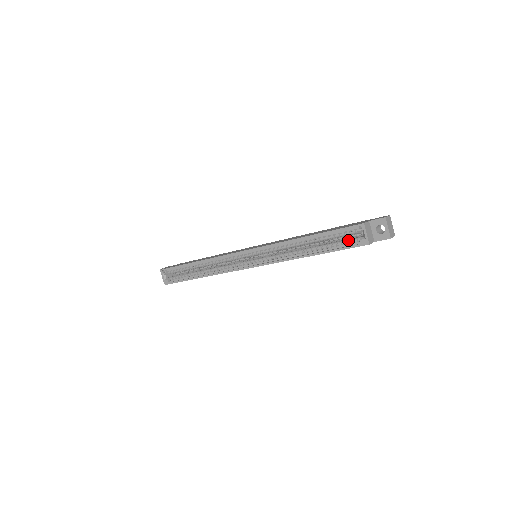
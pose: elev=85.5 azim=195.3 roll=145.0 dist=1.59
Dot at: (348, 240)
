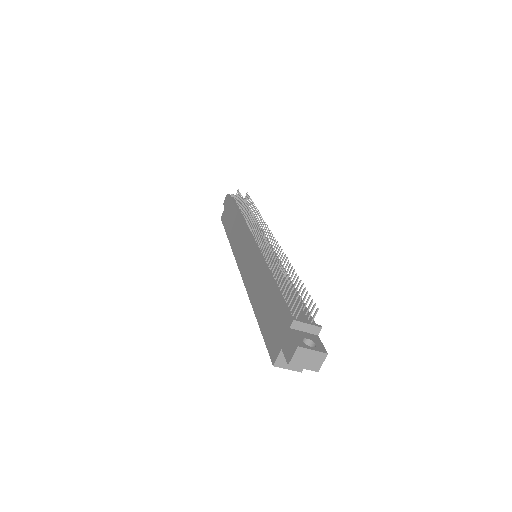
Dot at: occluded
